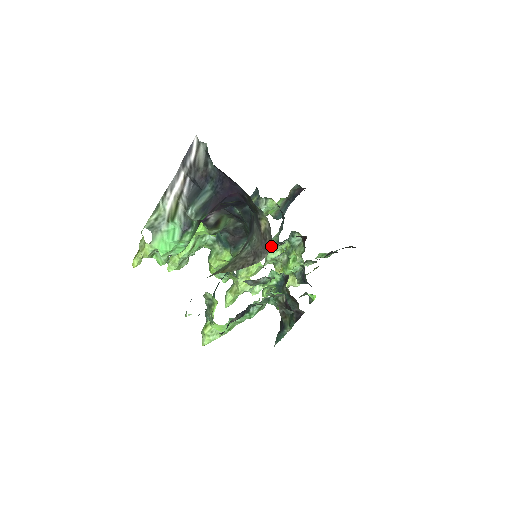
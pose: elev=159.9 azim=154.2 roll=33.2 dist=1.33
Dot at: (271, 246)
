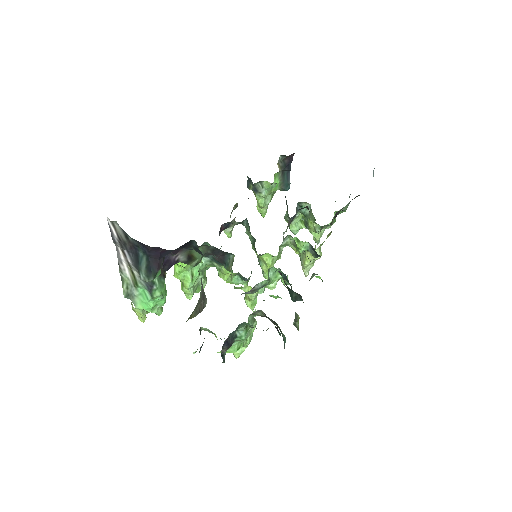
Dot at: (204, 292)
